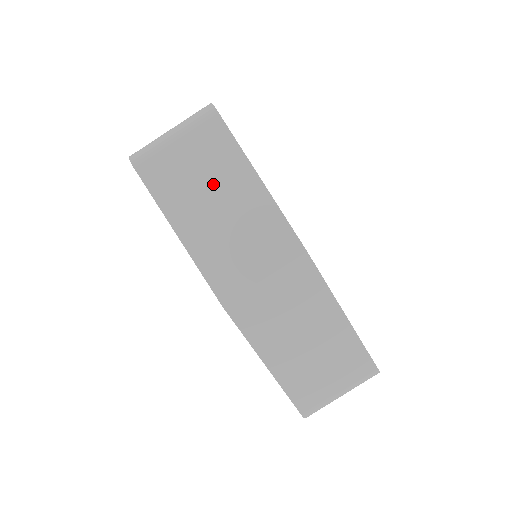
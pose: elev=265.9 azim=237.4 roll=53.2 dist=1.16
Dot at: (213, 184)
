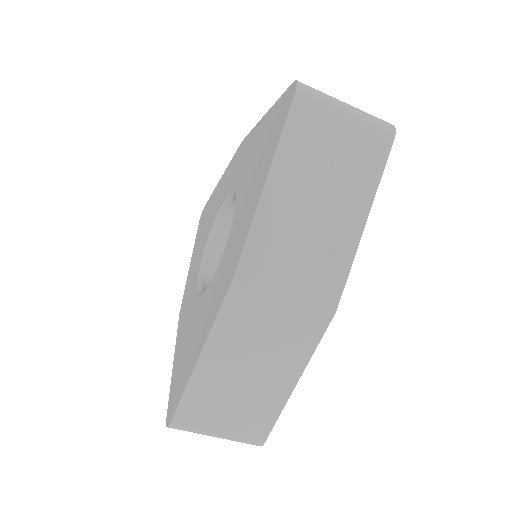
Dot at: (333, 182)
